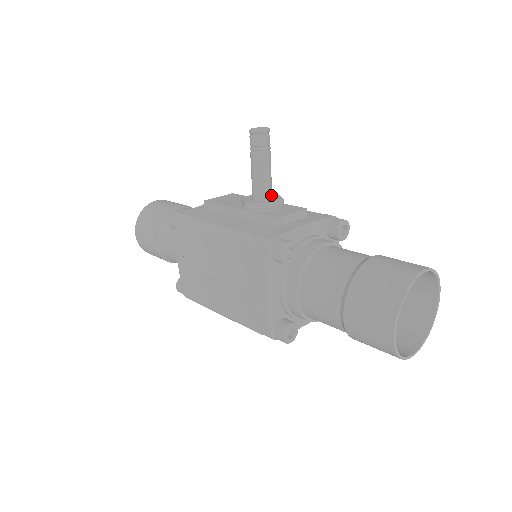
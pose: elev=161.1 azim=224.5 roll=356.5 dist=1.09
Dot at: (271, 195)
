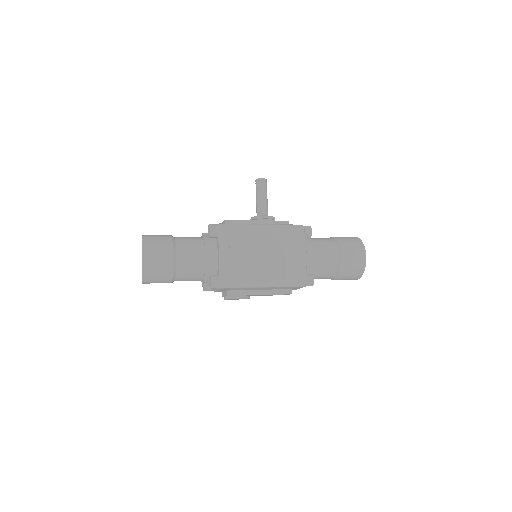
Dot at: occluded
